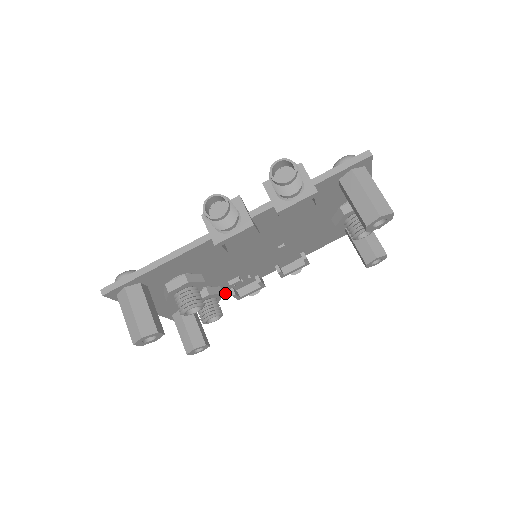
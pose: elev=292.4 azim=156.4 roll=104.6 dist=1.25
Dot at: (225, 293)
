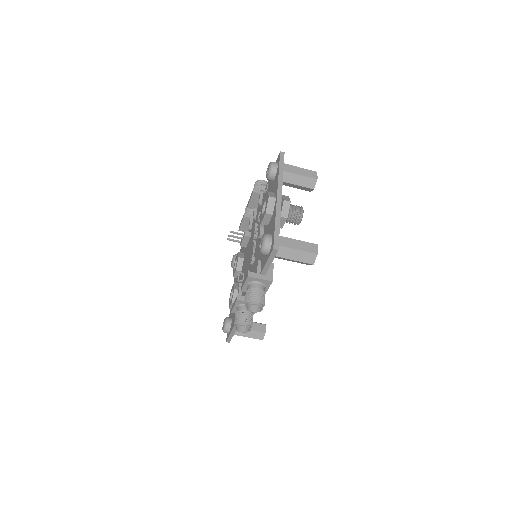
Dot at: occluded
